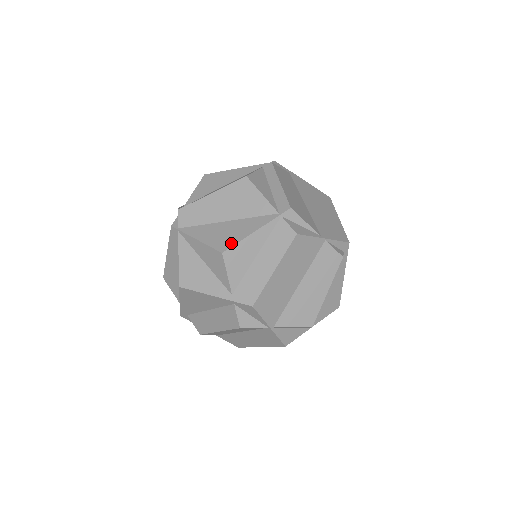
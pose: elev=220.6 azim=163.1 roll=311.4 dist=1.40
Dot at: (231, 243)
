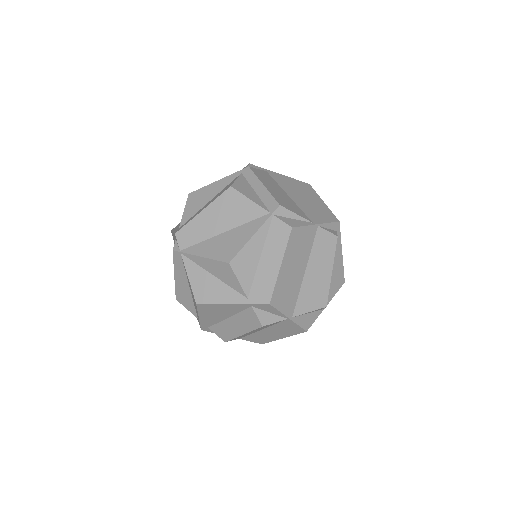
Dot at: (234, 252)
